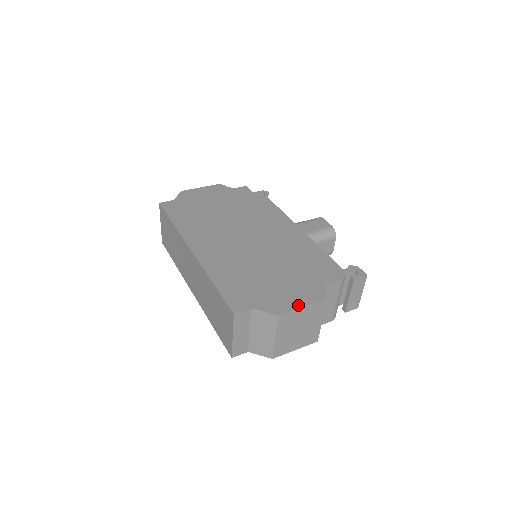
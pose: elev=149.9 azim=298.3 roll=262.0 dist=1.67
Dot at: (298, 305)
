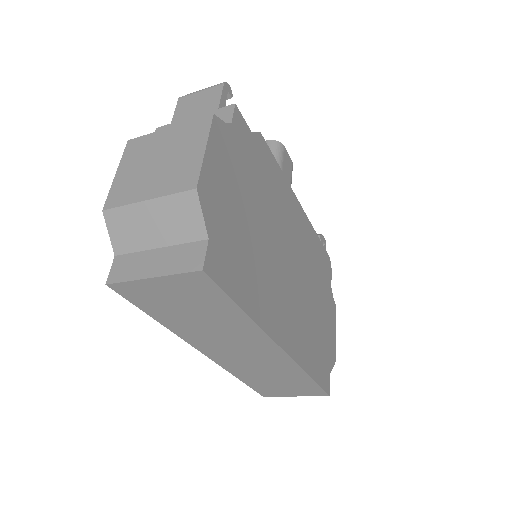
Dot at: (335, 335)
